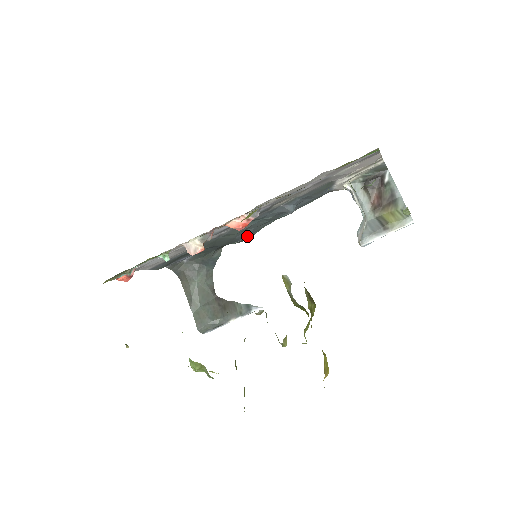
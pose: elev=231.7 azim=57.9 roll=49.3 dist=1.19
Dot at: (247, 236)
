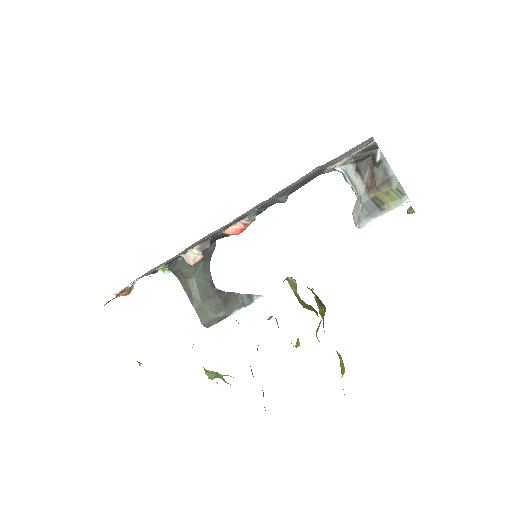
Dot at: occluded
